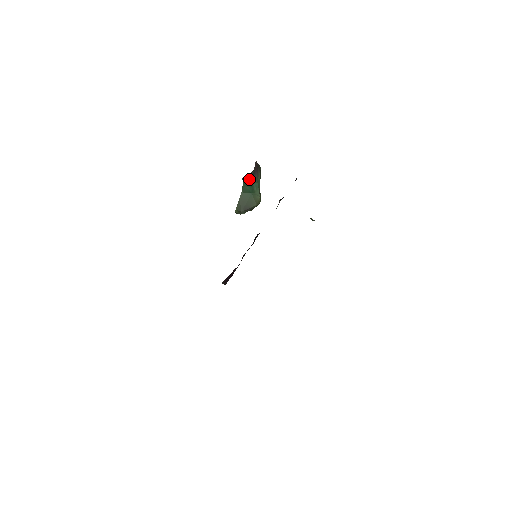
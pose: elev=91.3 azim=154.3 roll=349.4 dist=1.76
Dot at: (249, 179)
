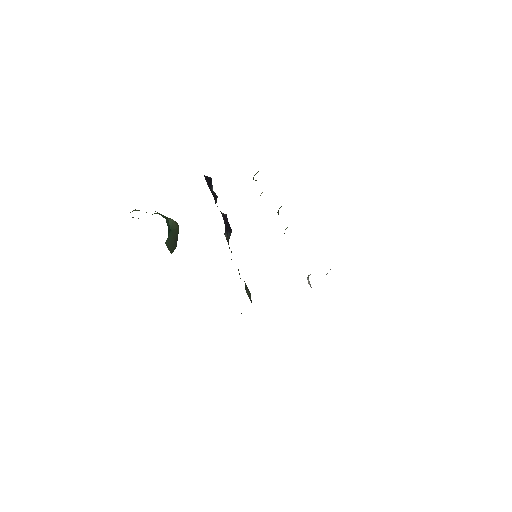
Dot at: occluded
